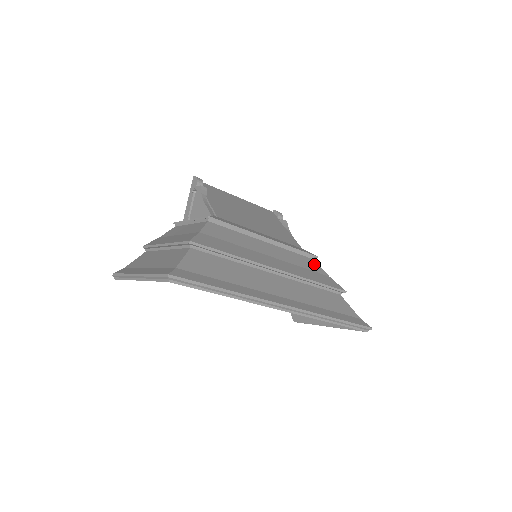
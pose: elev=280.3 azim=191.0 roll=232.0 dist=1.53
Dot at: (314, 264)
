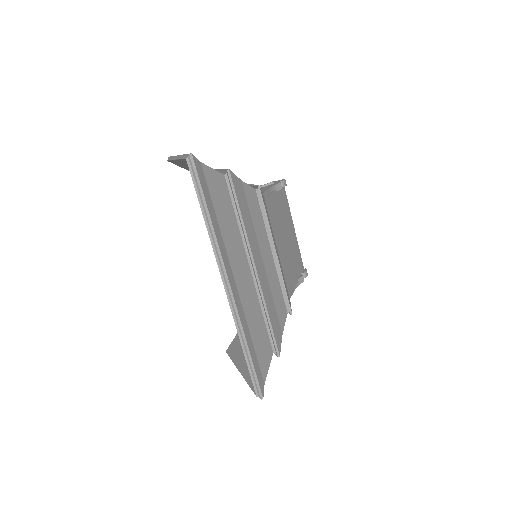
Dot at: (284, 314)
